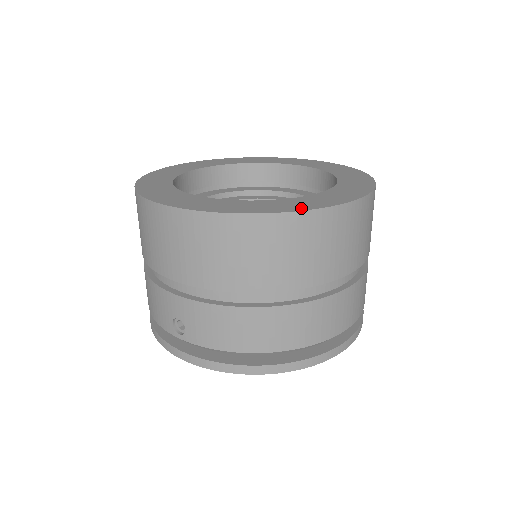
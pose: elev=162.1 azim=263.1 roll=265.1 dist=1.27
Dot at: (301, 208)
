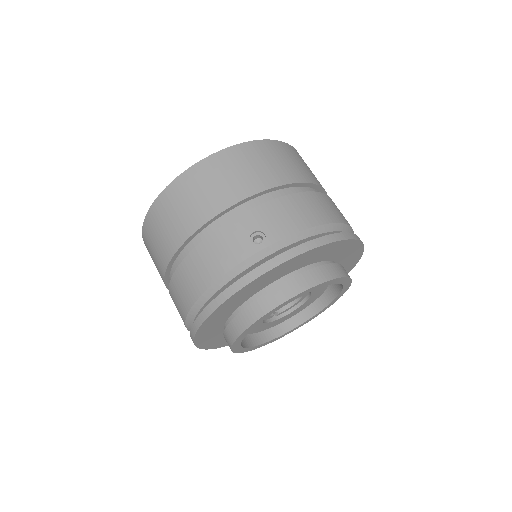
Dot at: occluded
